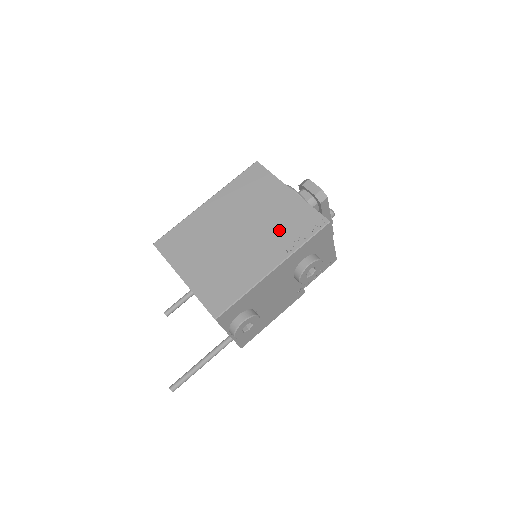
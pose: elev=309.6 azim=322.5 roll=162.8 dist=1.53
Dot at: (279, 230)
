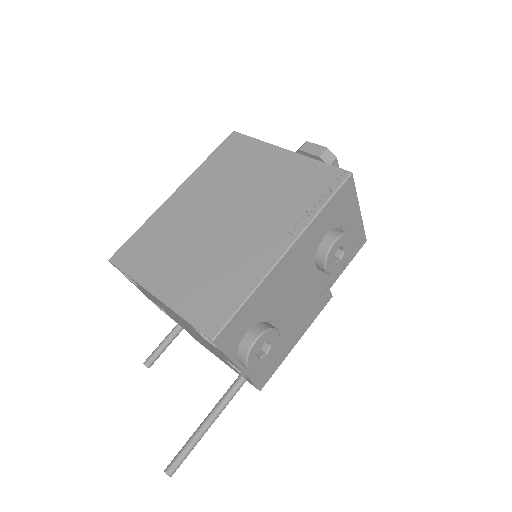
Dot at: (282, 200)
